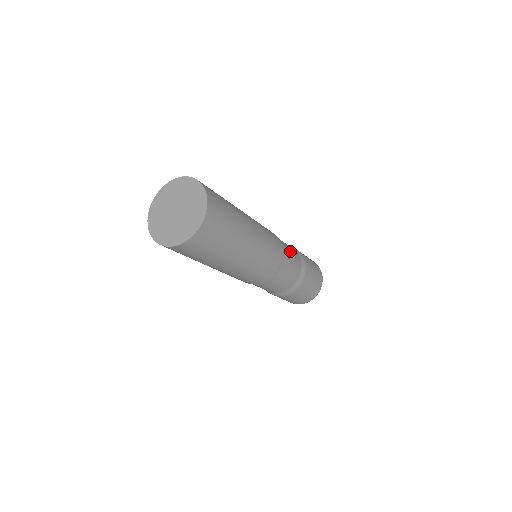
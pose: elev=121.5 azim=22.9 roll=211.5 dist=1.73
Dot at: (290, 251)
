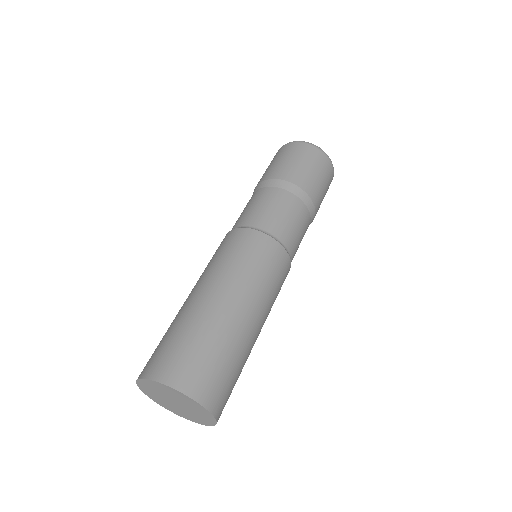
Dot at: (278, 213)
